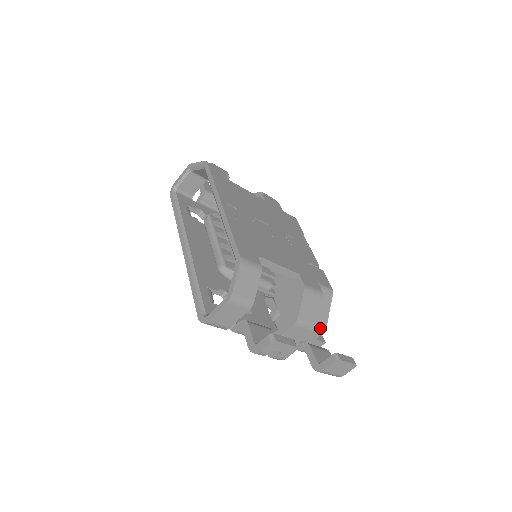
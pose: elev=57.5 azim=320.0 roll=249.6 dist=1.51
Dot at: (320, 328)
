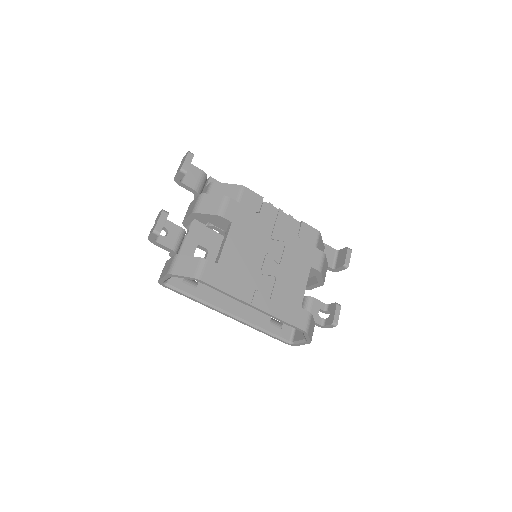
Dot at: occluded
